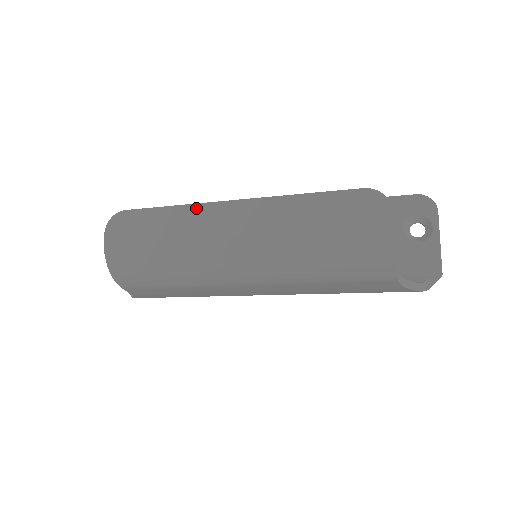
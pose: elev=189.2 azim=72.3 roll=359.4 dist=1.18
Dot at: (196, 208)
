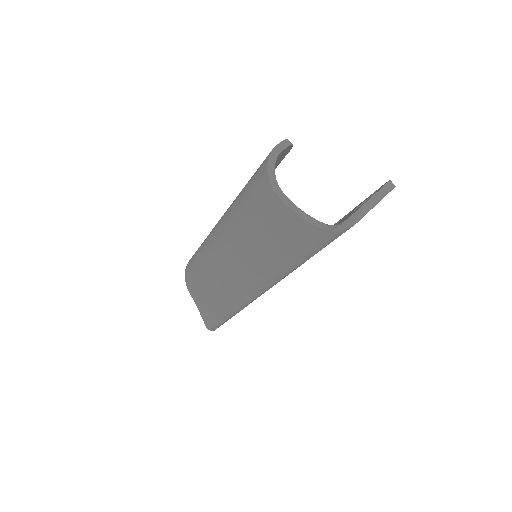
Dot at: occluded
